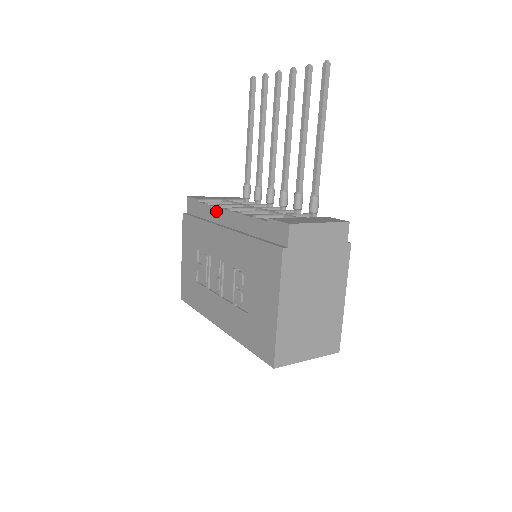
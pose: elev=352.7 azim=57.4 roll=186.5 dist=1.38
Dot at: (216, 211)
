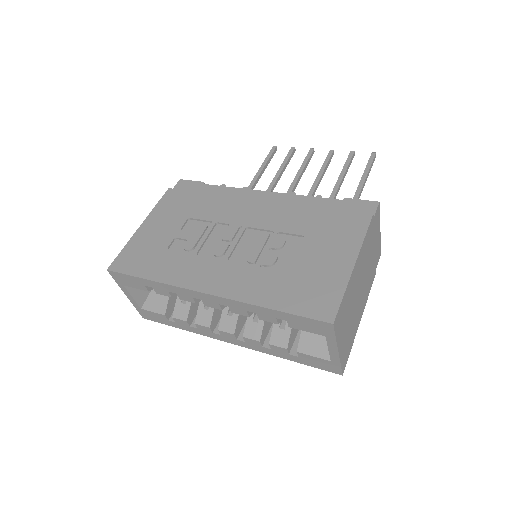
Dot at: (242, 191)
